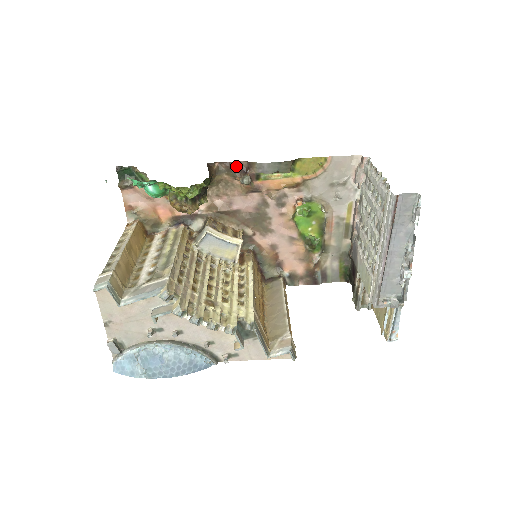
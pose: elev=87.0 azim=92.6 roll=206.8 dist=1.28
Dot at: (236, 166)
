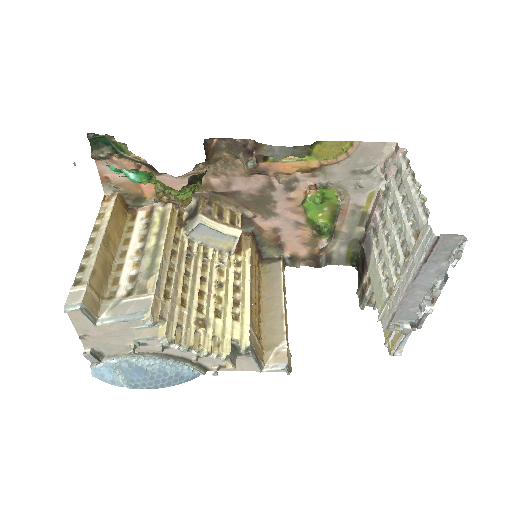
Dot at: (240, 145)
